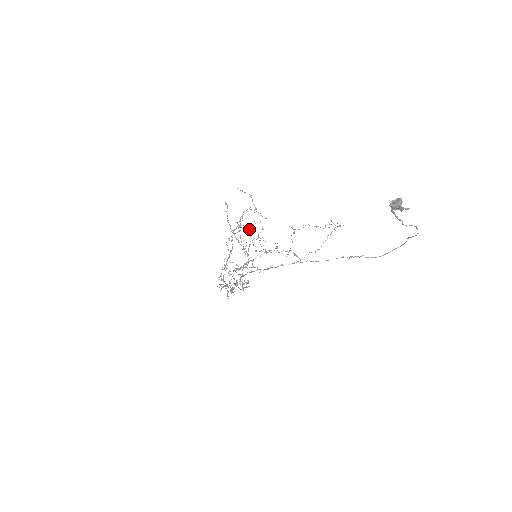
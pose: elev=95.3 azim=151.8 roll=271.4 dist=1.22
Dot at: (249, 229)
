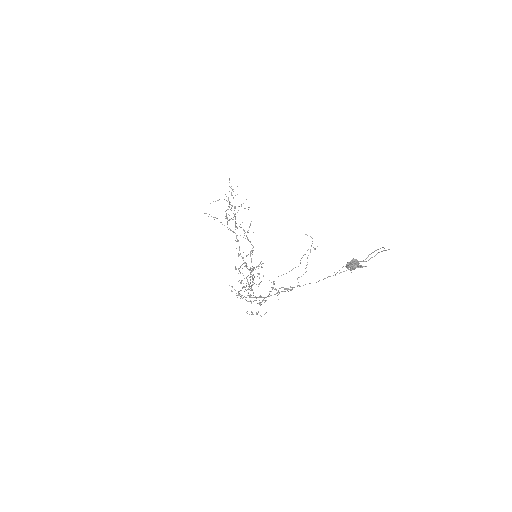
Dot at: occluded
